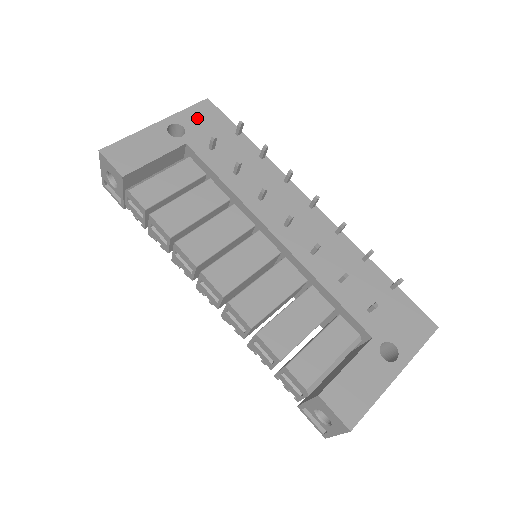
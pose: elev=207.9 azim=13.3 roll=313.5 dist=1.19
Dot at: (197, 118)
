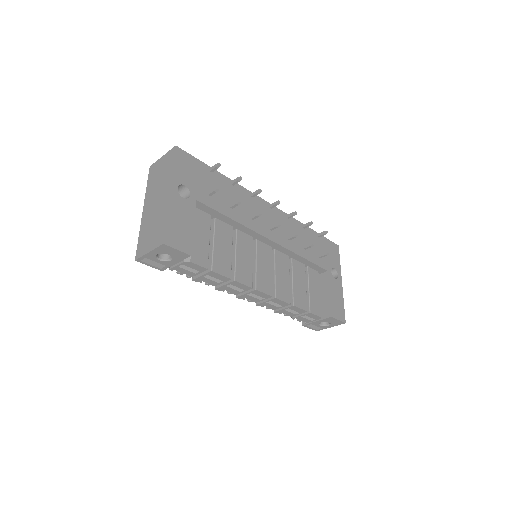
Dot at: (185, 171)
